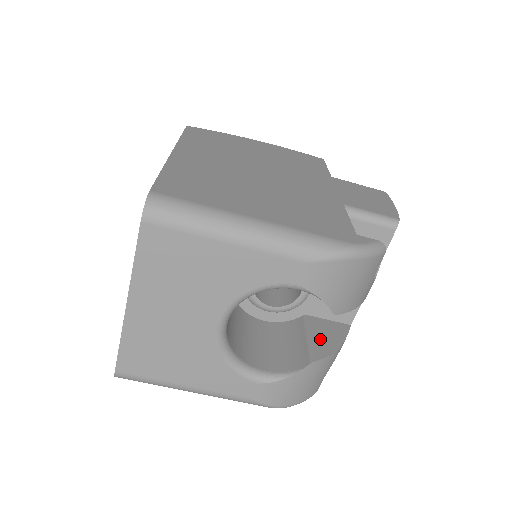
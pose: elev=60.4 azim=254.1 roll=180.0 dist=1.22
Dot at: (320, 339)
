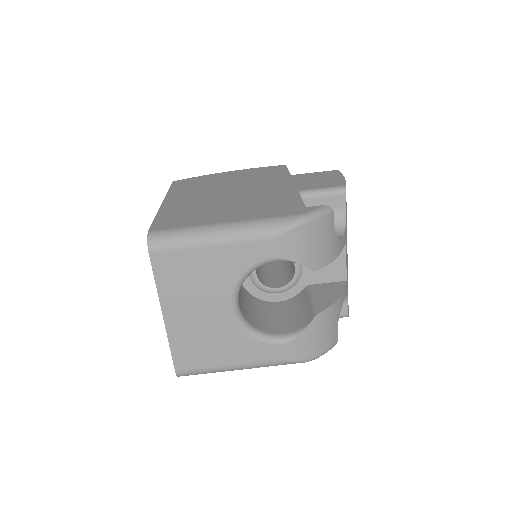
Dot at: (321, 298)
